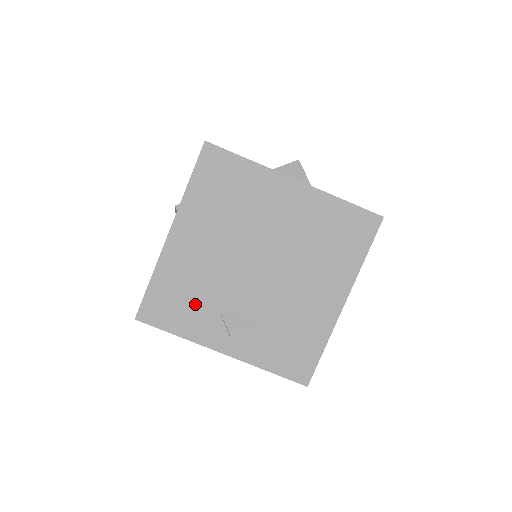
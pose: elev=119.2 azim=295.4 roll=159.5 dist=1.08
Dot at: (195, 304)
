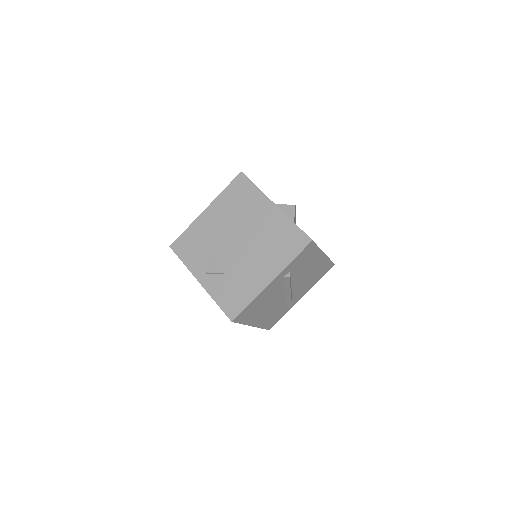
Dot at: (199, 250)
